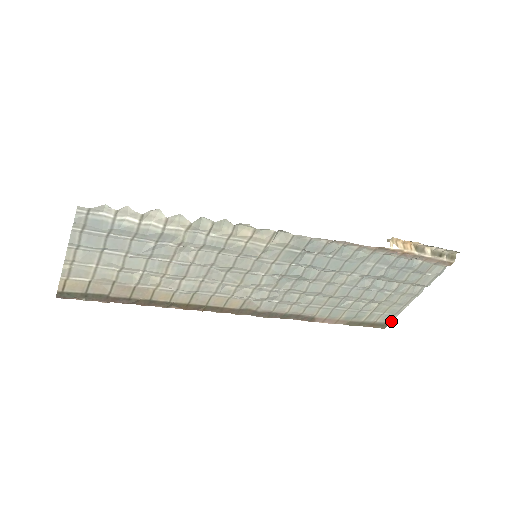
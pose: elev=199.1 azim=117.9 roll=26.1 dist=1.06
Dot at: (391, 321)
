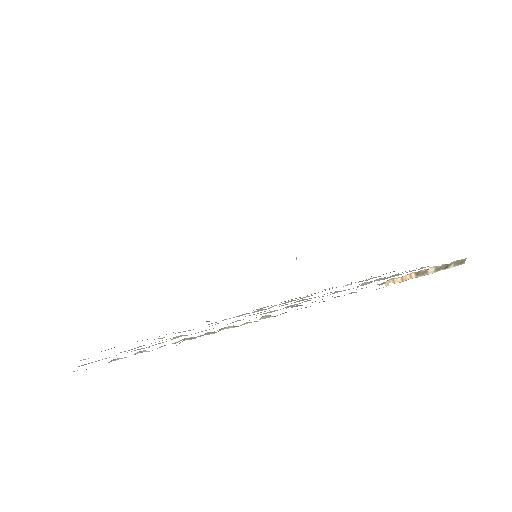
Dot at: occluded
